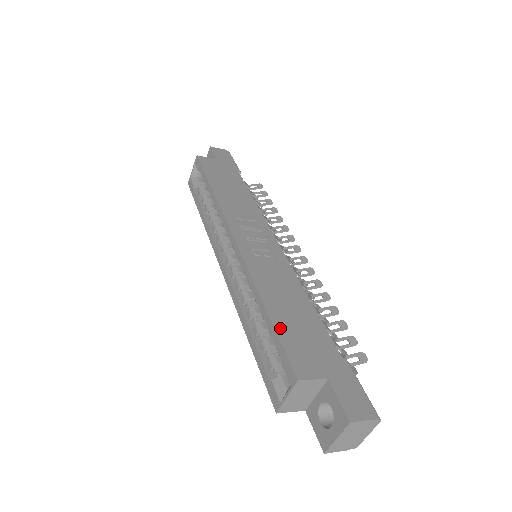
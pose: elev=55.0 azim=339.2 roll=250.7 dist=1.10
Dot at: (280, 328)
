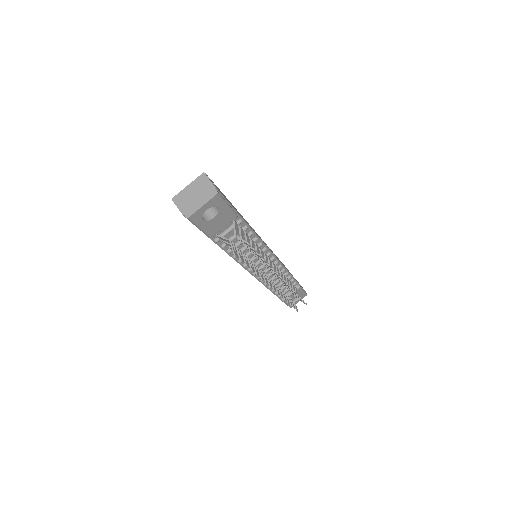
Dot at: occluded
